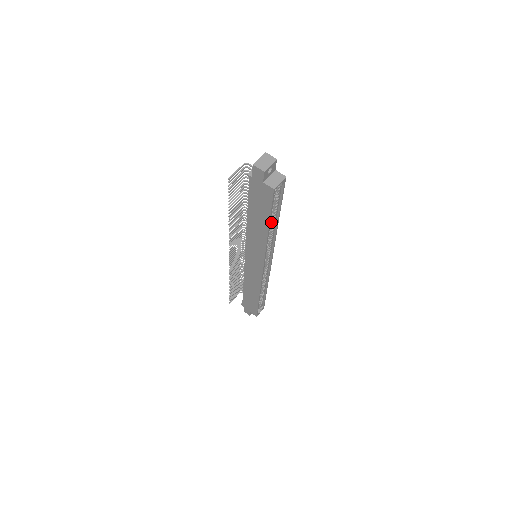
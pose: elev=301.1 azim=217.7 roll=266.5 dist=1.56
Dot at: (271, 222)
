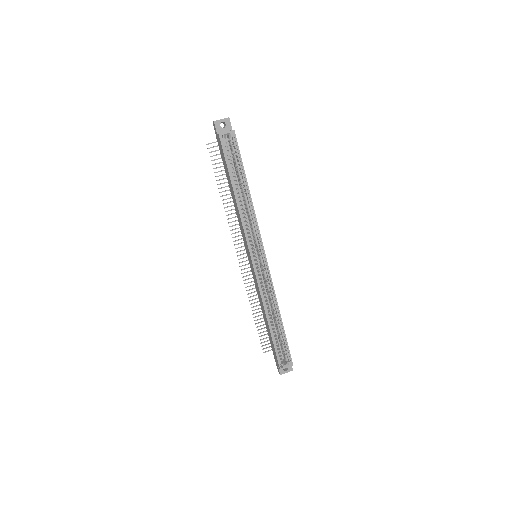
Dot at: (243, 191)
